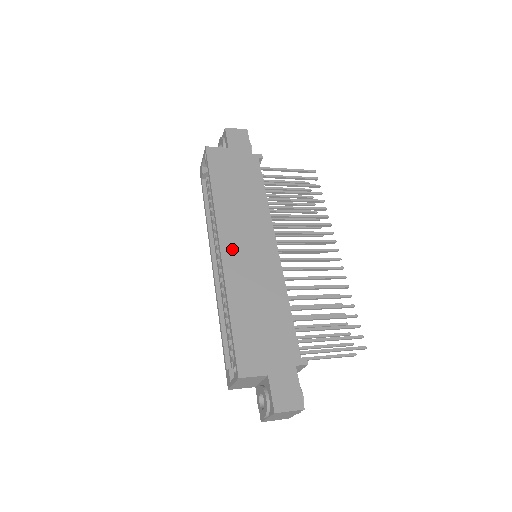
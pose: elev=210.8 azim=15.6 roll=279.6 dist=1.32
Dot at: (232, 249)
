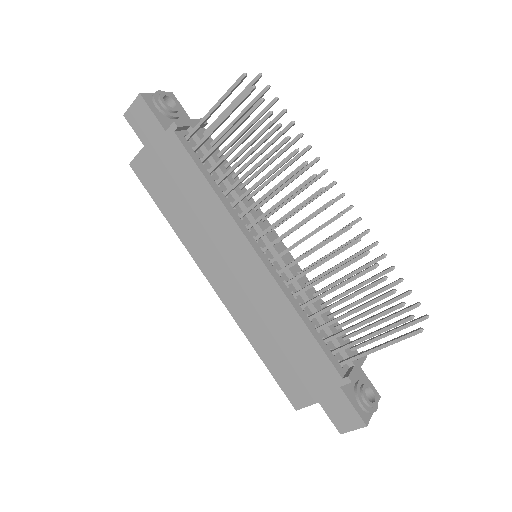
Dot at: (222, 284)
